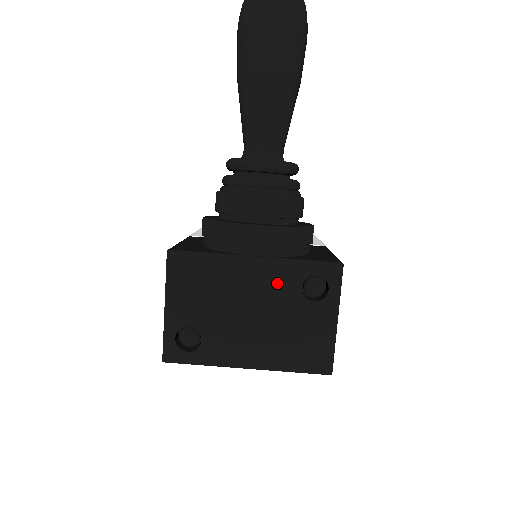
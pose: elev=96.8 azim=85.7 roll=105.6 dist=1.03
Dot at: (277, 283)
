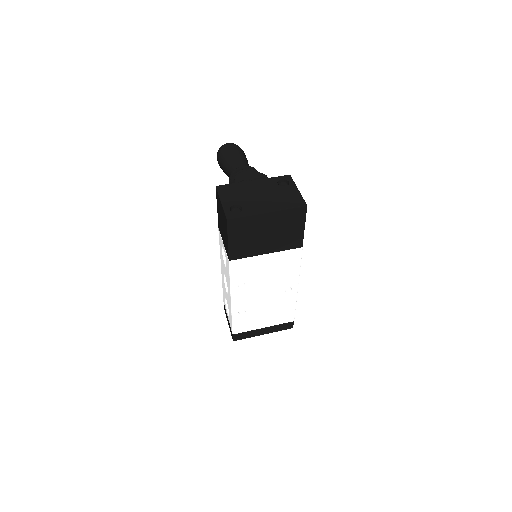
Dot at: (267, 185)
